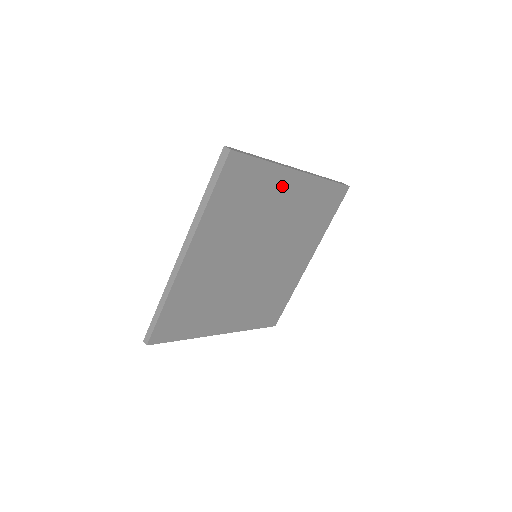
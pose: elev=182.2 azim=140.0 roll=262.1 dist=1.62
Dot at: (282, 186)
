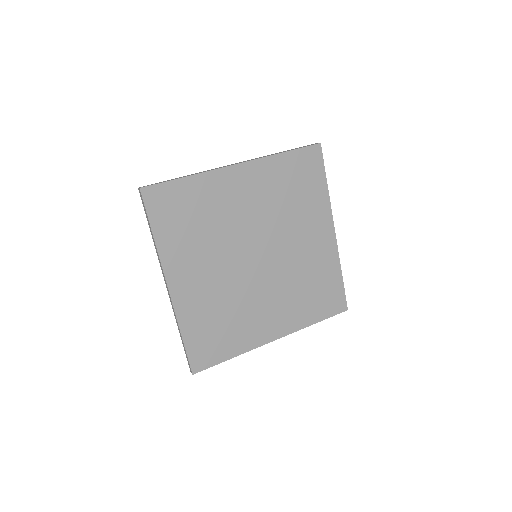
Dot at: (226, 186)
